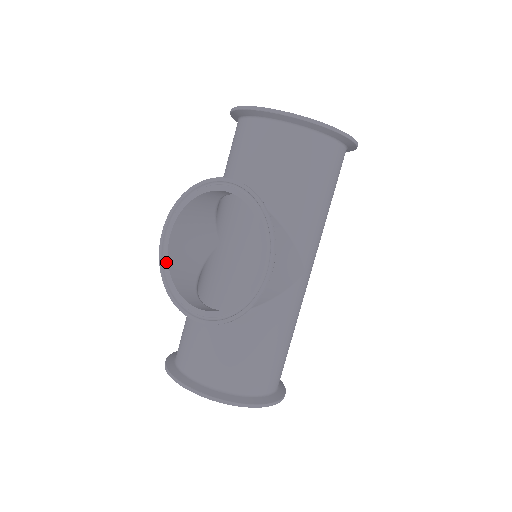
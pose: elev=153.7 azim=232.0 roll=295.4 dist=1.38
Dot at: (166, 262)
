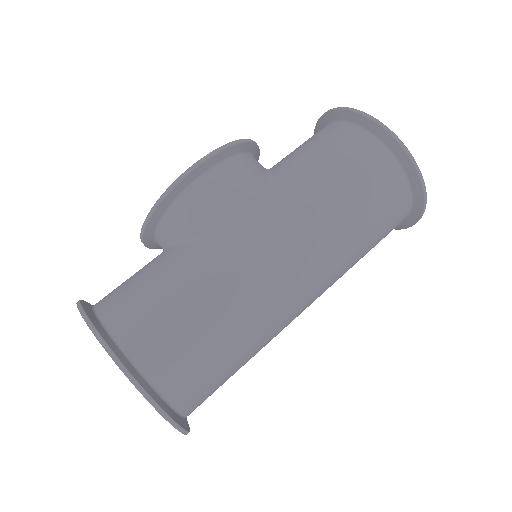
Dot at: occluded
